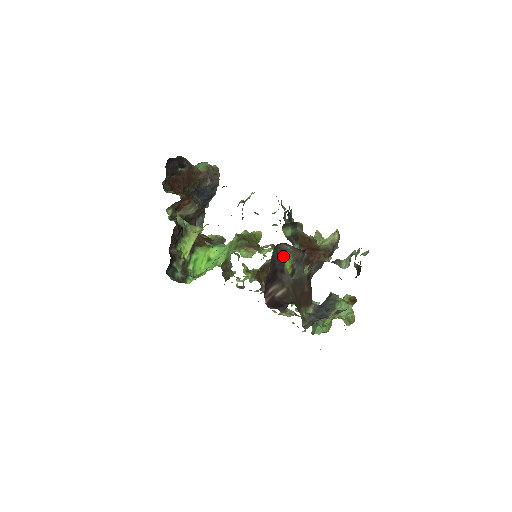
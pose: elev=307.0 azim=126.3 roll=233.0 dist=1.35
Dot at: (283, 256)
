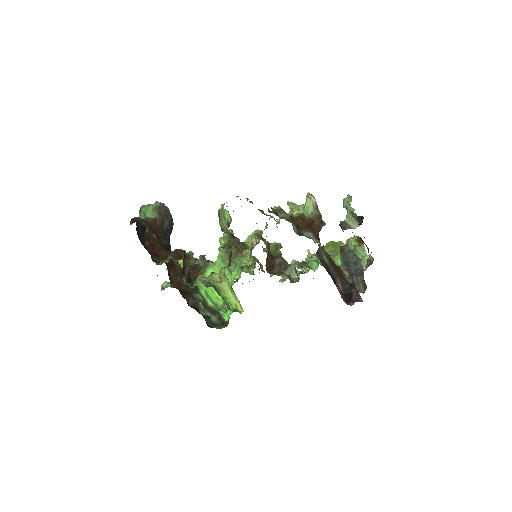
Dot at: (321, 256)
